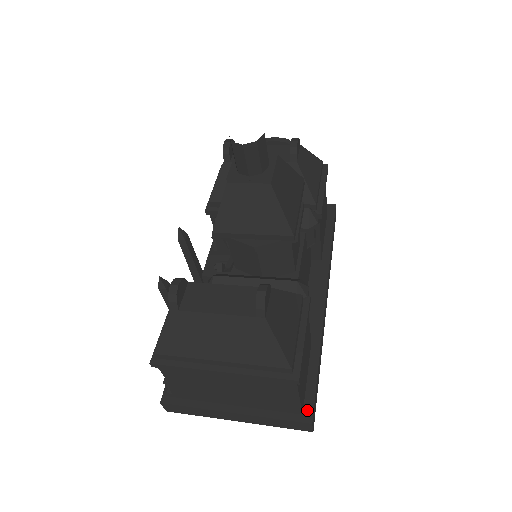
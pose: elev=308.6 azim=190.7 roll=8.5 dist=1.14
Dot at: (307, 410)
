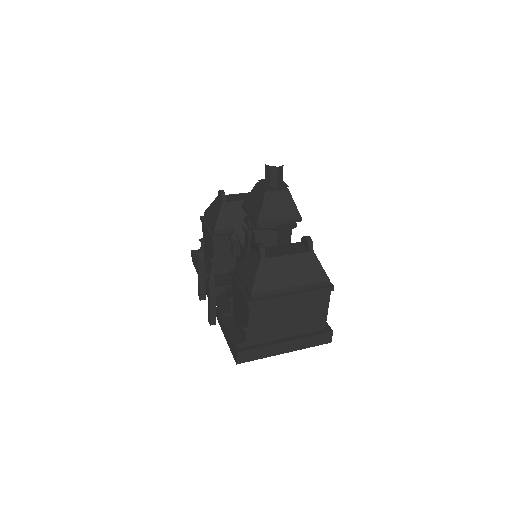
Dot at: (326, 327)
